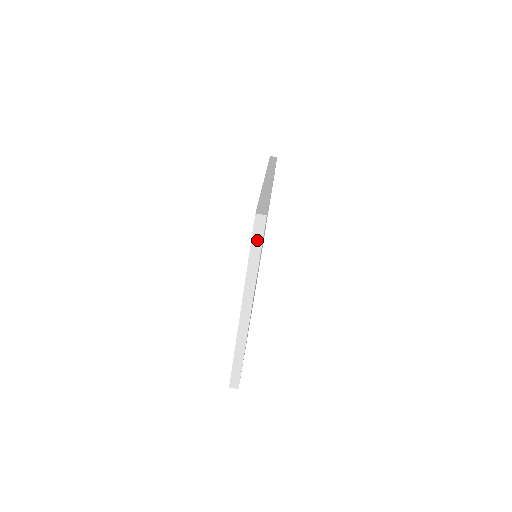
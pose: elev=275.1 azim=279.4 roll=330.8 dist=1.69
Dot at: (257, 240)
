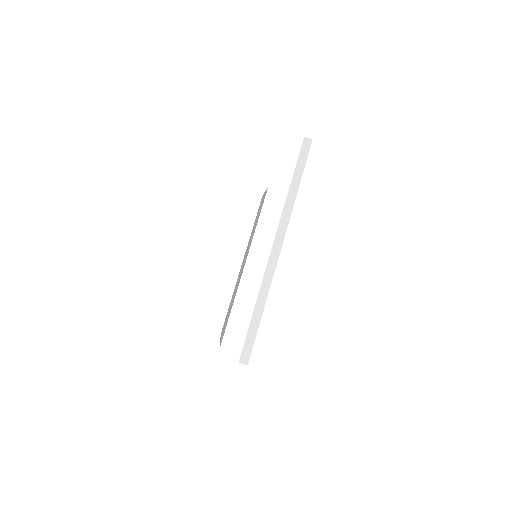
Dot at: occluded
